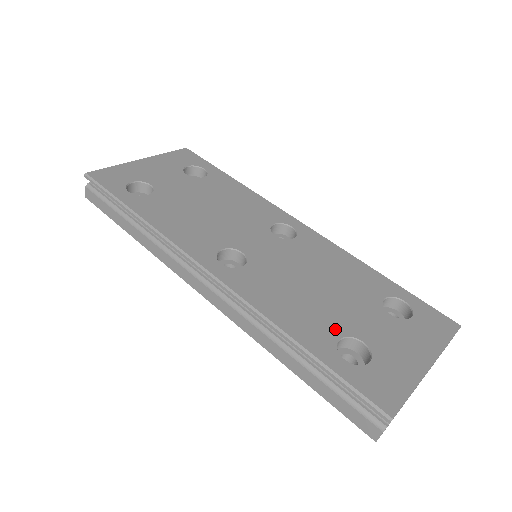
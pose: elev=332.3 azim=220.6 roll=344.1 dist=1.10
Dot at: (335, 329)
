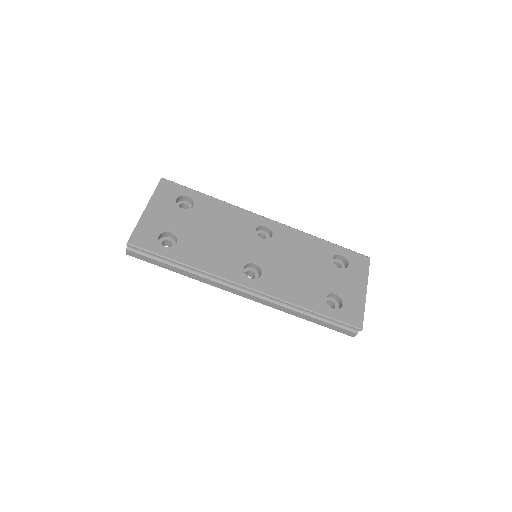
Dot at: (322, 293)
